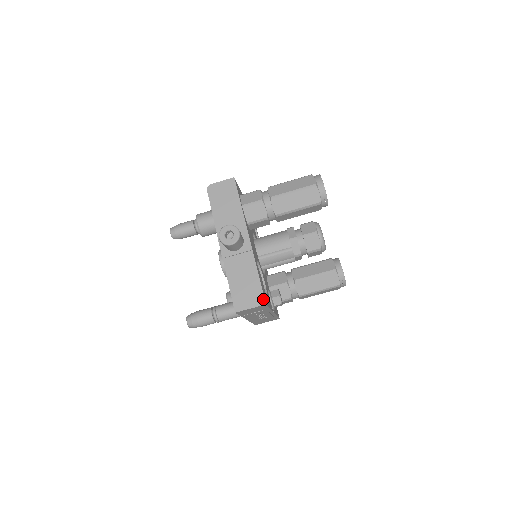
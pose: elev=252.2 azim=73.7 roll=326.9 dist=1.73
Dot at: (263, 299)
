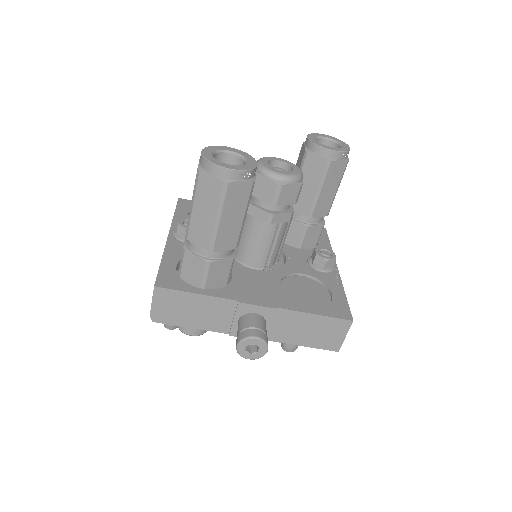
Dot at: (345, 322)
